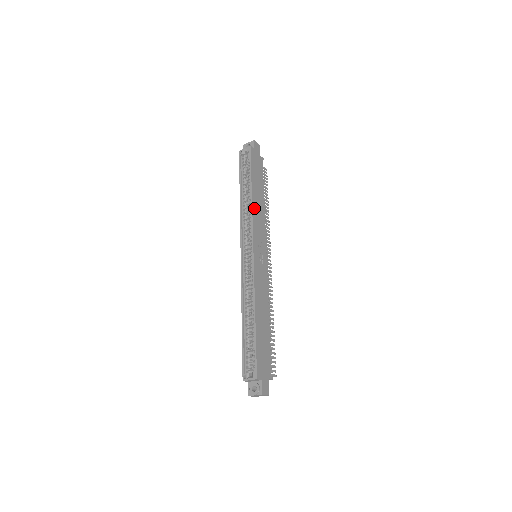
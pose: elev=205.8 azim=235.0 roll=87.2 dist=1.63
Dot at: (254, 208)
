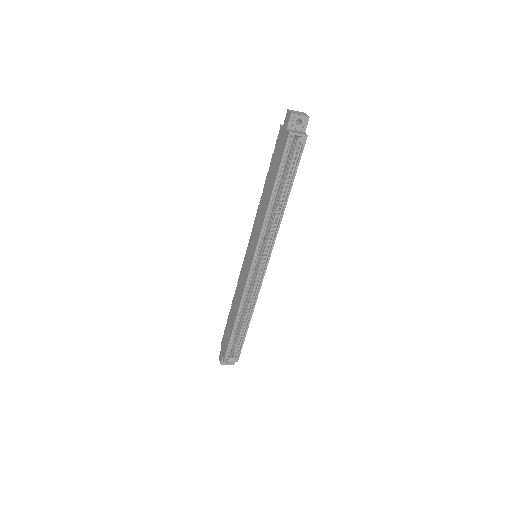
Dot at: (280, 219)
